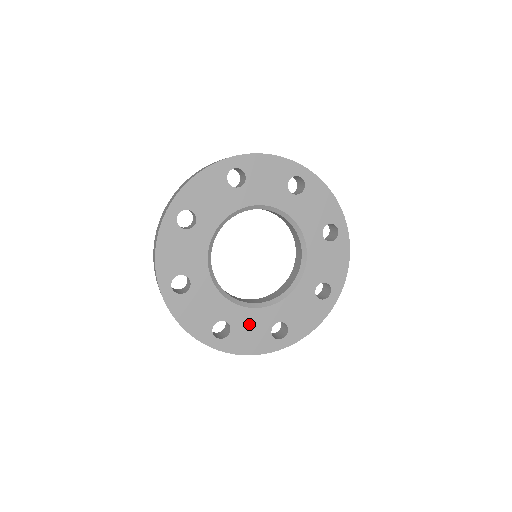
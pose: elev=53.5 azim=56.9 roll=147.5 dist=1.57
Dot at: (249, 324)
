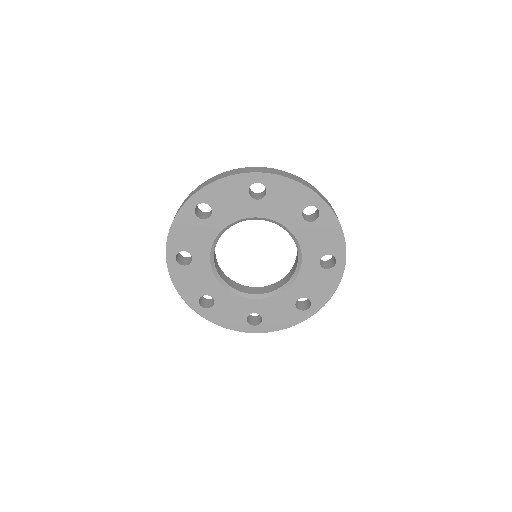
Dot at: (274, 308)
